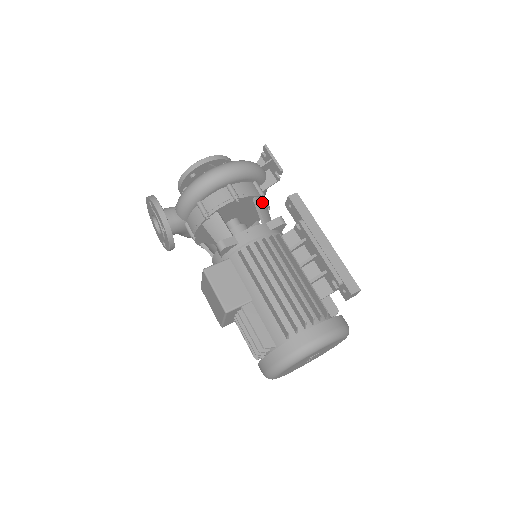
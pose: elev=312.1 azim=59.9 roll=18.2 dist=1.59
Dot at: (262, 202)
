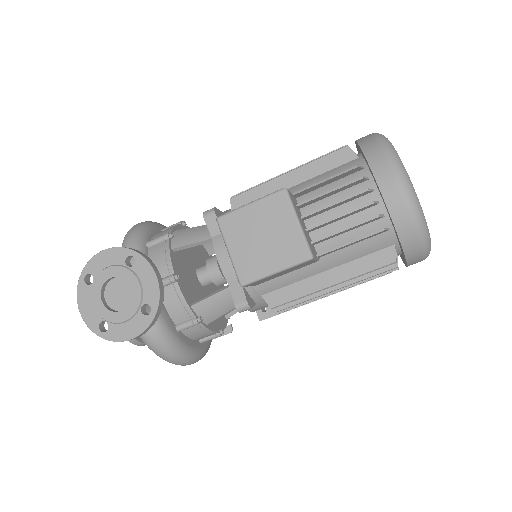
Dot at: occluded
